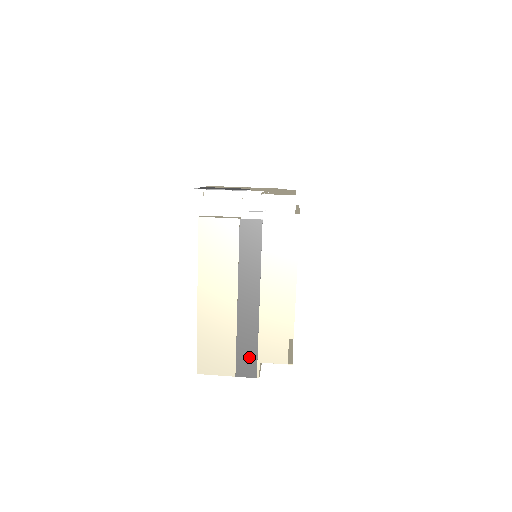
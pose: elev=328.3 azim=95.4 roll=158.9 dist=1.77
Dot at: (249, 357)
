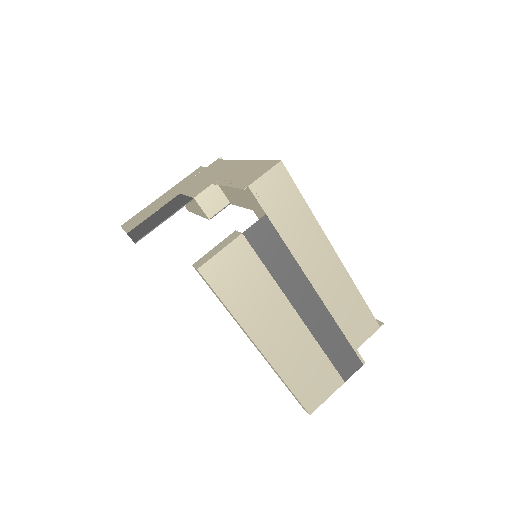
Dot at: (344, 354)
